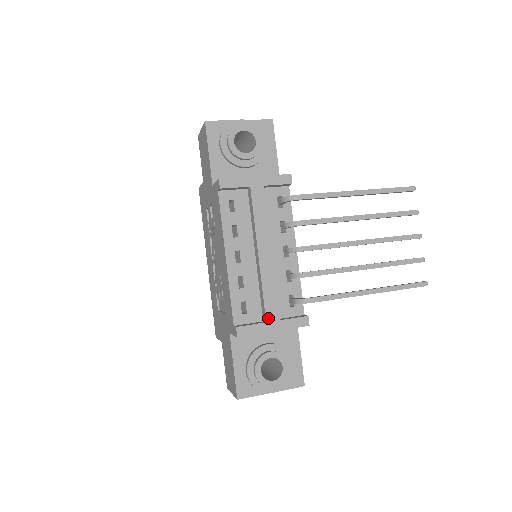
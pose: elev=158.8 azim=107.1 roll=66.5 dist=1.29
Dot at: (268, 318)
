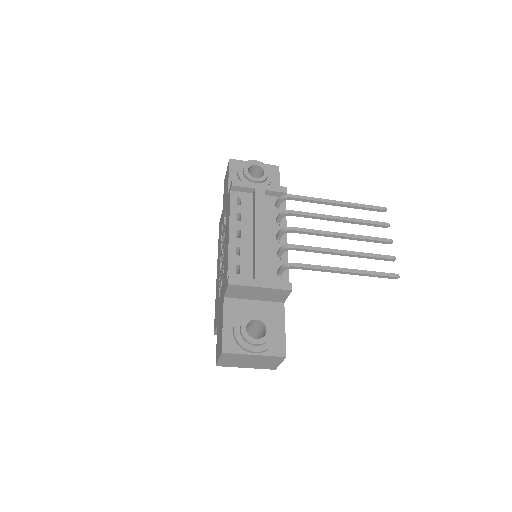
Dot at: (257, 276)
